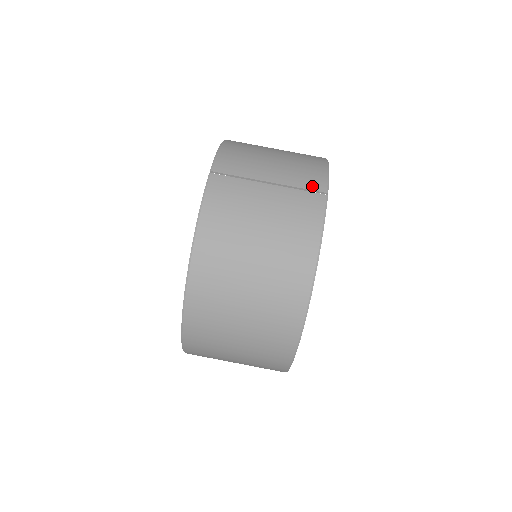
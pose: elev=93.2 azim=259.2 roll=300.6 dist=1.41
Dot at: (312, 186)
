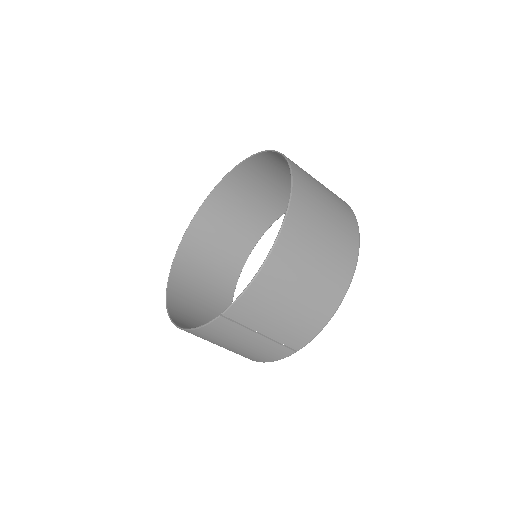
Dot at: (291, 345)
